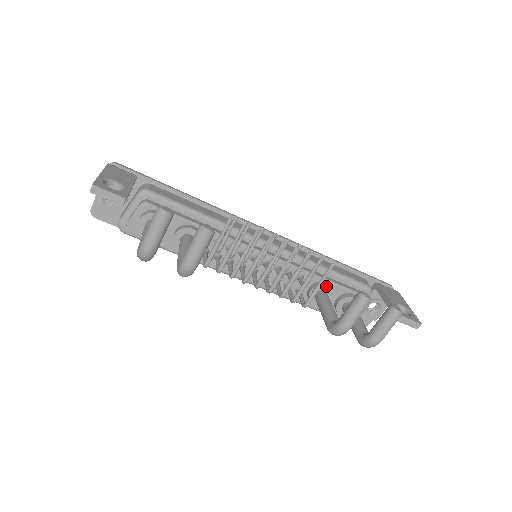
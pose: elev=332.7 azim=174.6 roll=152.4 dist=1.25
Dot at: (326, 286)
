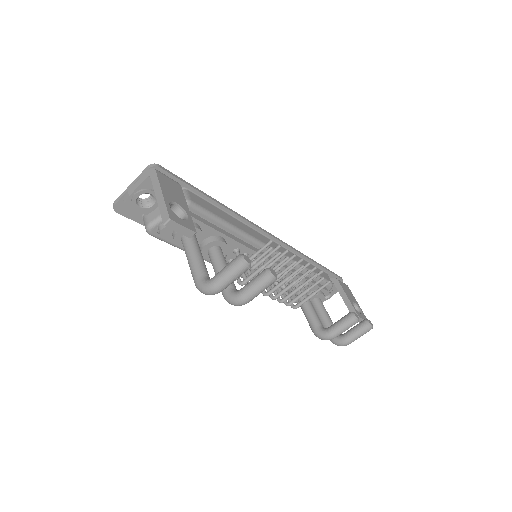
Dot at: (307, 287)
